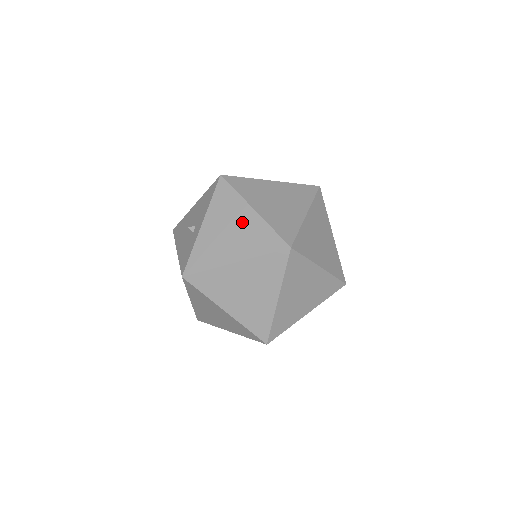
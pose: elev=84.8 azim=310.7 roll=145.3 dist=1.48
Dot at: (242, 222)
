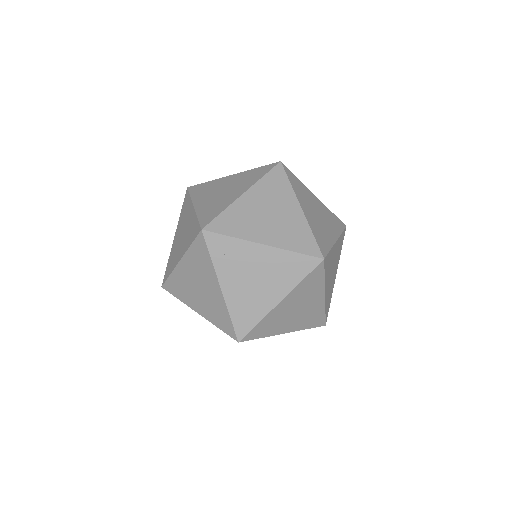
Dot at: occluded
